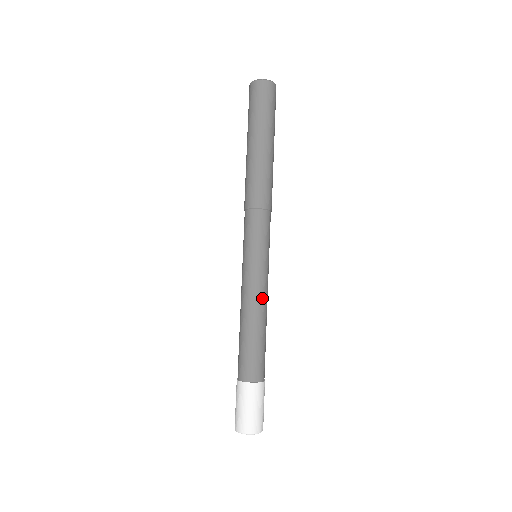
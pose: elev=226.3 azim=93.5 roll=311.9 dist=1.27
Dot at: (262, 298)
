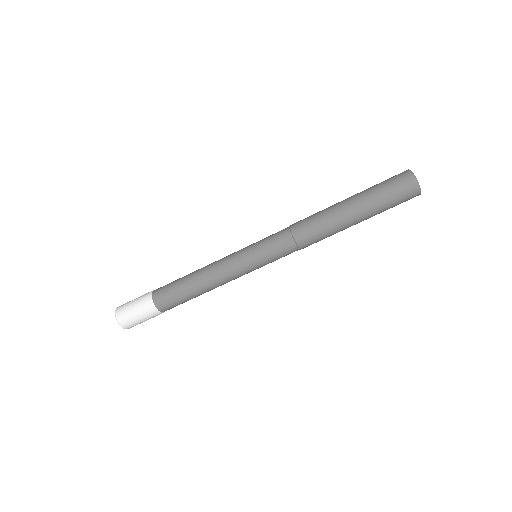
Dot at: (224, 282)
